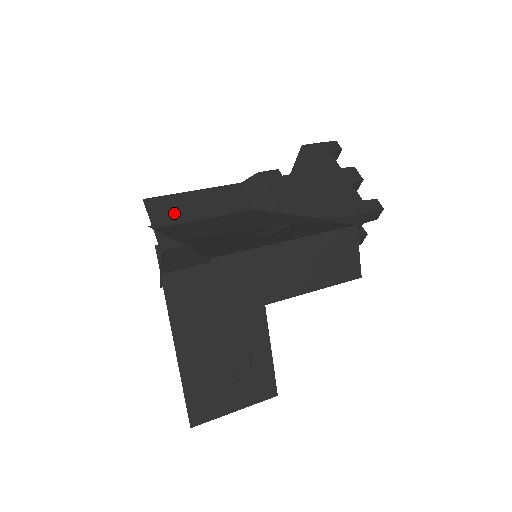
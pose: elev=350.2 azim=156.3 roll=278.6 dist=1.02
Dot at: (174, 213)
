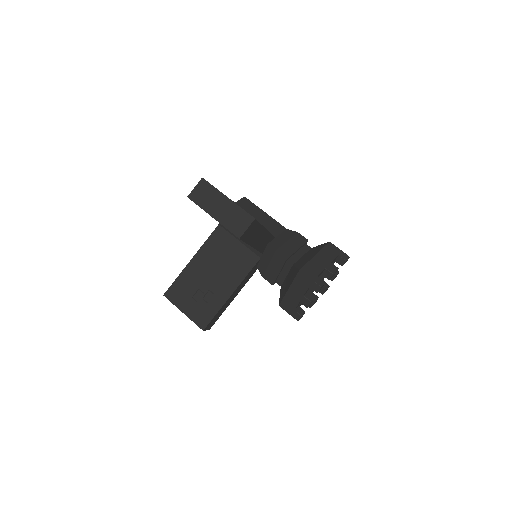
Dot at: (247, 209)
